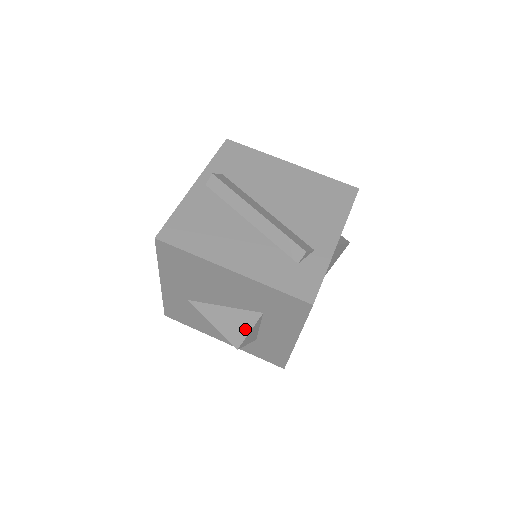
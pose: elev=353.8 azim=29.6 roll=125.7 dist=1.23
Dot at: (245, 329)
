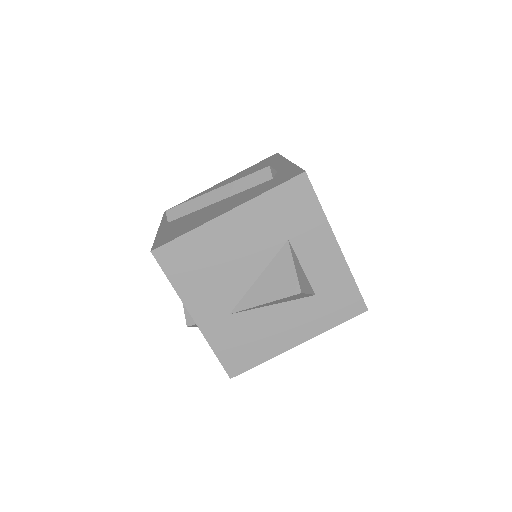
Dot at: (289, 270)
